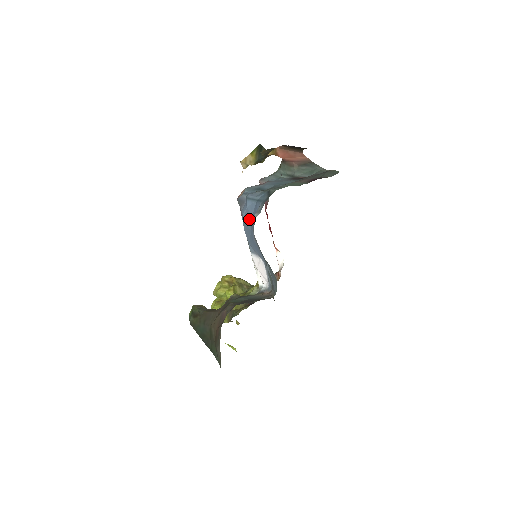
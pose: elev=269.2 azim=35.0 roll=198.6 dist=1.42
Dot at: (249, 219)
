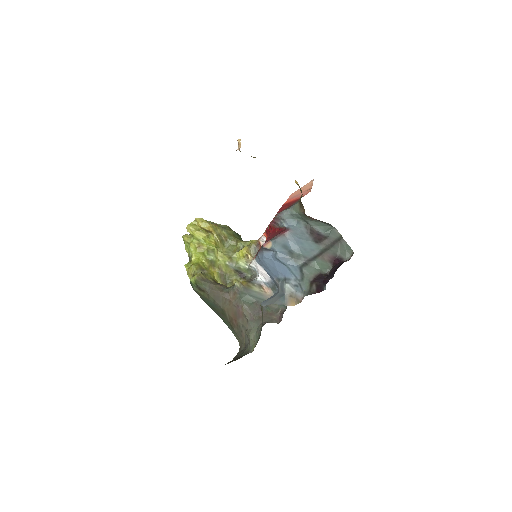
Dot at: (273, 268)
